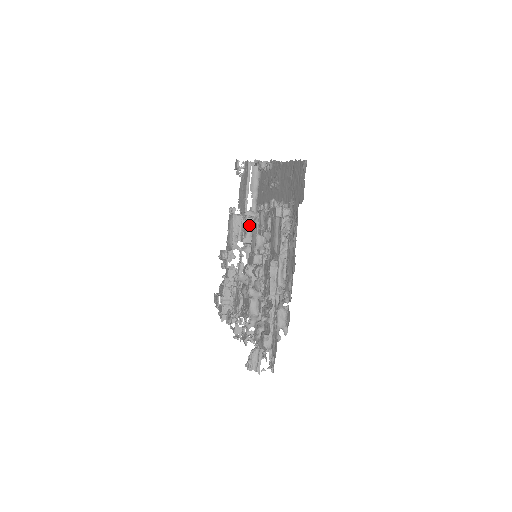
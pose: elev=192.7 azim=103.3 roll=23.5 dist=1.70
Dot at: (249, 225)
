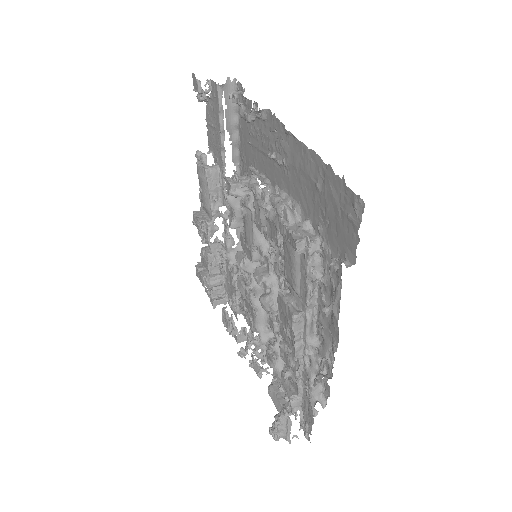
Dot at: (237, 203)
